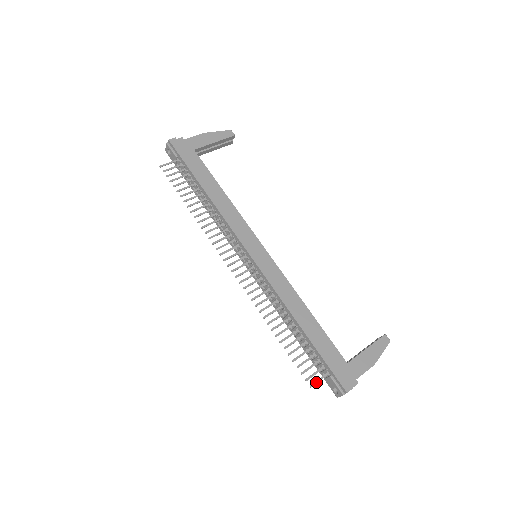
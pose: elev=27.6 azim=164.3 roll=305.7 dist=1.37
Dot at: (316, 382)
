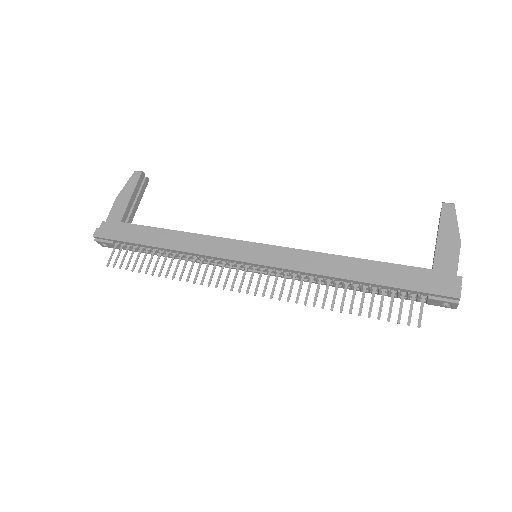
Dot at: (420, 317)
